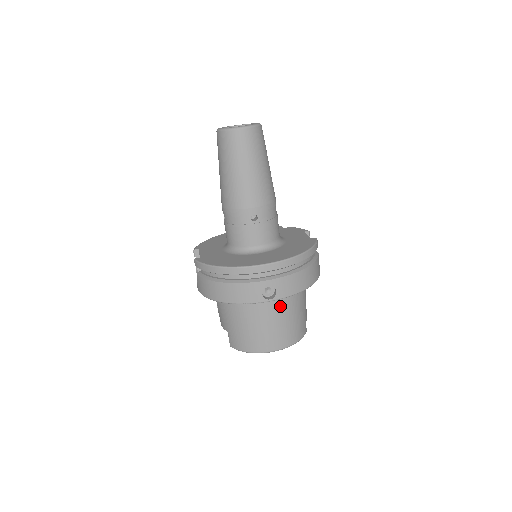
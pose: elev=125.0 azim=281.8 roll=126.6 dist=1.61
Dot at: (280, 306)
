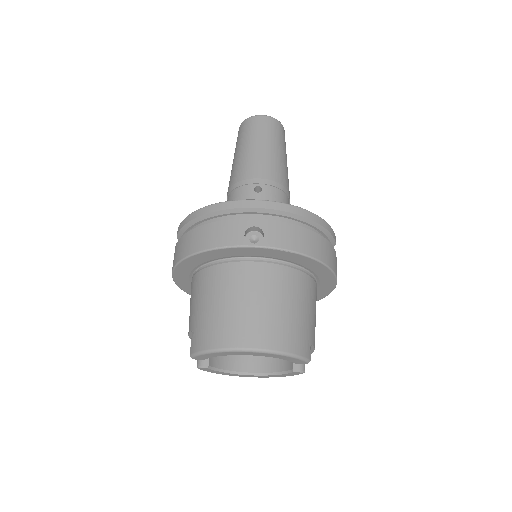
Dot at: (270, 279)
